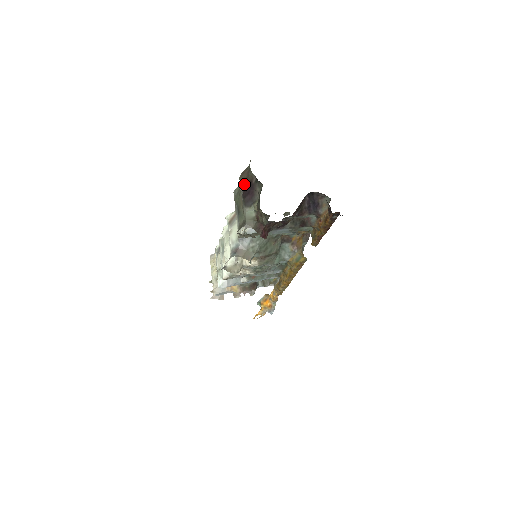
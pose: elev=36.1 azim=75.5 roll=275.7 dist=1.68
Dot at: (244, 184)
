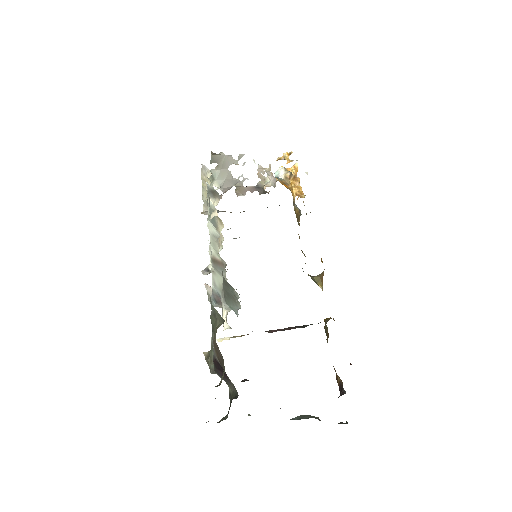
Dot at: (216, 358)
